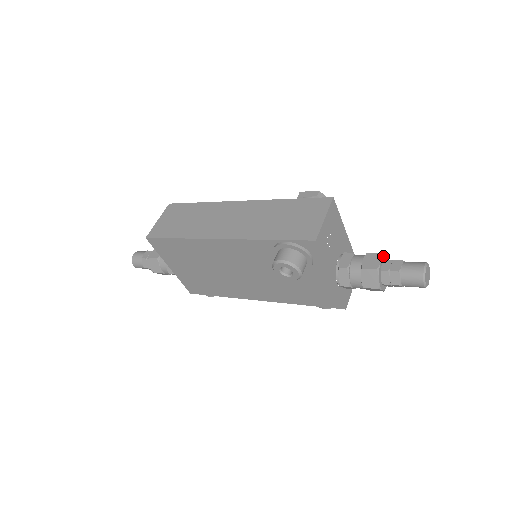
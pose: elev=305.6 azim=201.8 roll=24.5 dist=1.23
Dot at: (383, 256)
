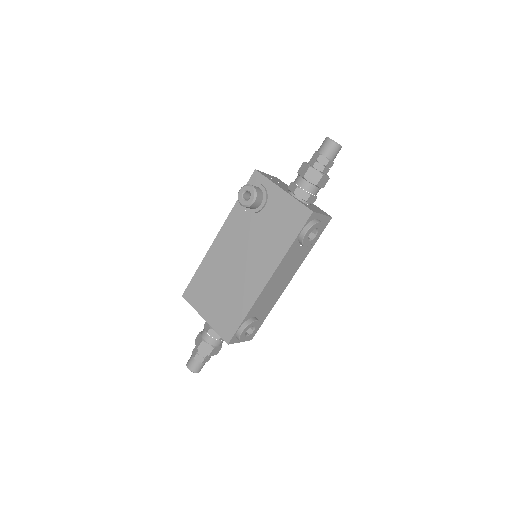
Dot at: occluded
